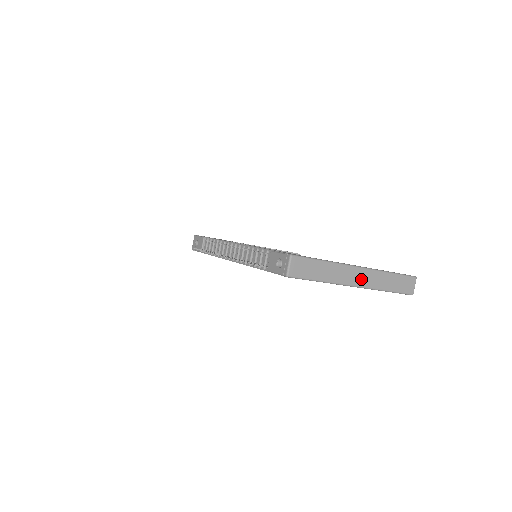
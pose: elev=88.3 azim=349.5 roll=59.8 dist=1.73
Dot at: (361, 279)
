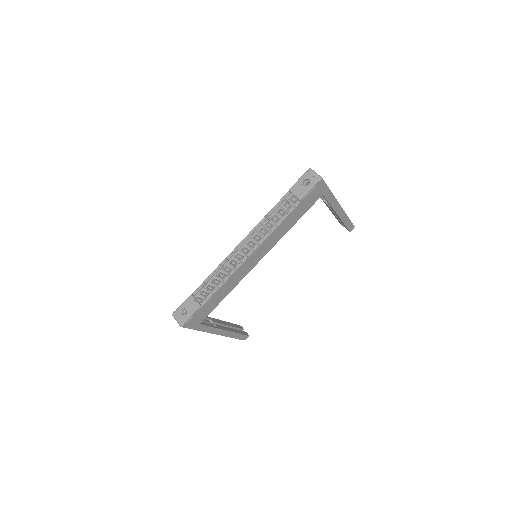
Dot at: occluded
